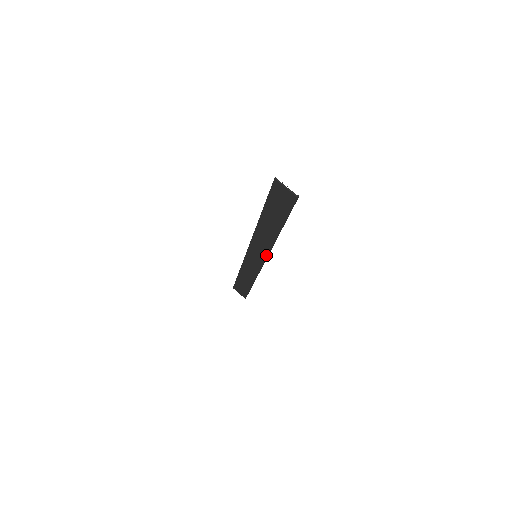
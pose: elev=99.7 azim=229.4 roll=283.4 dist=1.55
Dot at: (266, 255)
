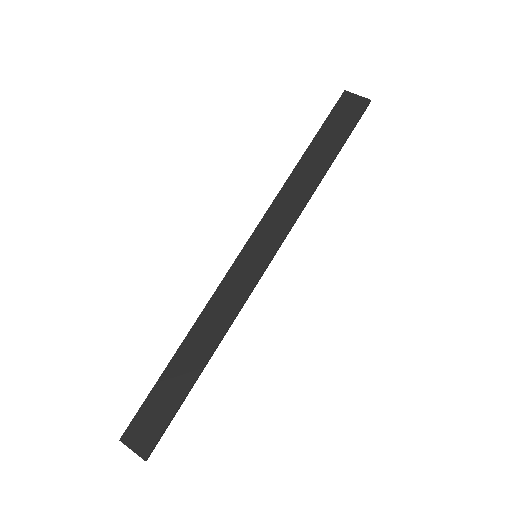
Dot at: (283, 236)
